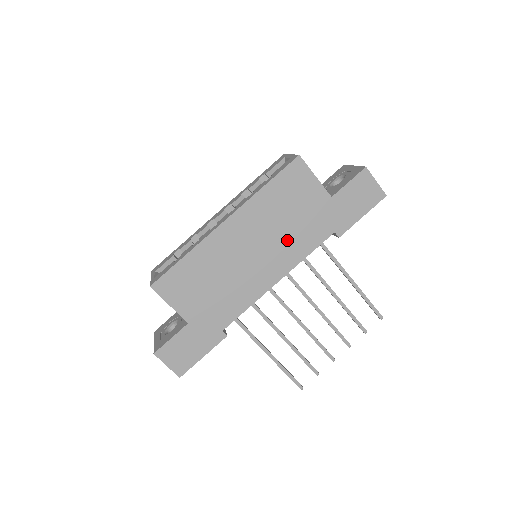
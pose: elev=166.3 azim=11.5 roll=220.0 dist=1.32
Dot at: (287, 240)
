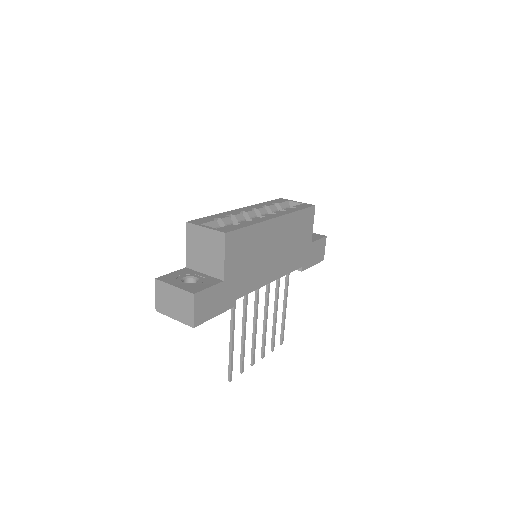
Dot at: (288, 255)
